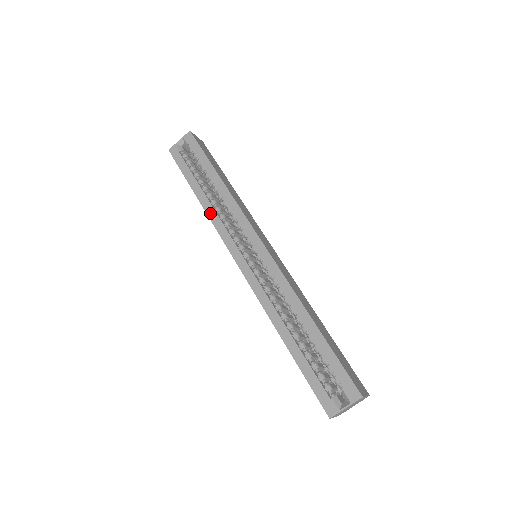
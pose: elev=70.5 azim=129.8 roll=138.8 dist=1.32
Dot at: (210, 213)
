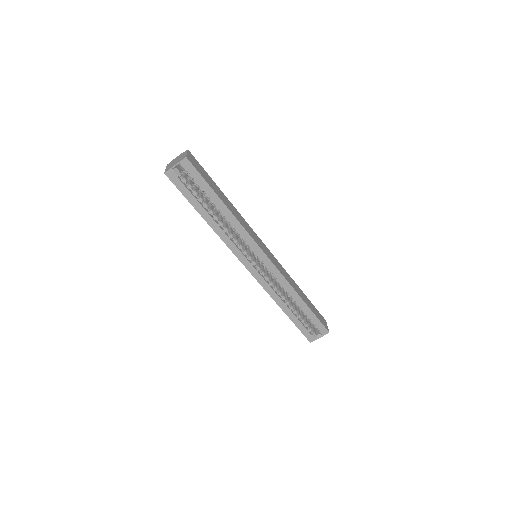
Dot at: (220, 234)
